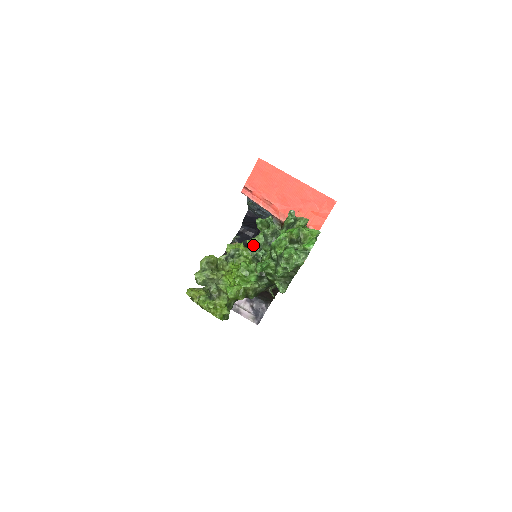
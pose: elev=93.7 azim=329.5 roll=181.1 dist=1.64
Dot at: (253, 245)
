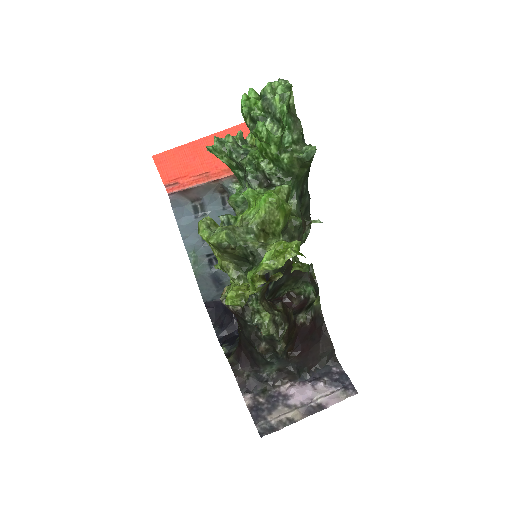
Dot at: (236, 205)
